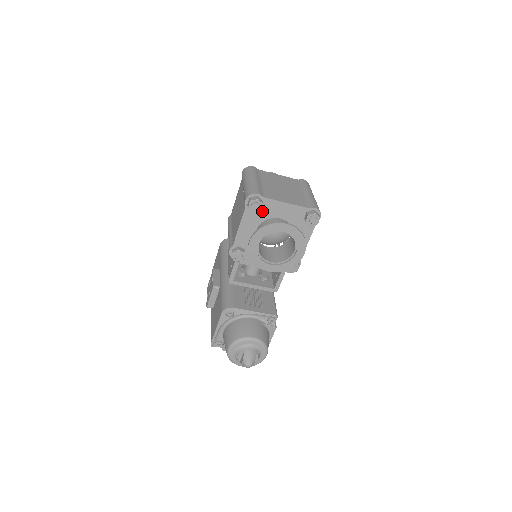
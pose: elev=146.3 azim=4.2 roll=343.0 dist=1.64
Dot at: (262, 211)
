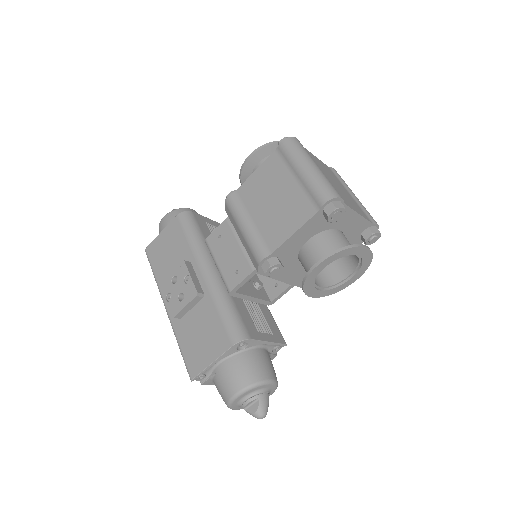
Dot at: occluded
